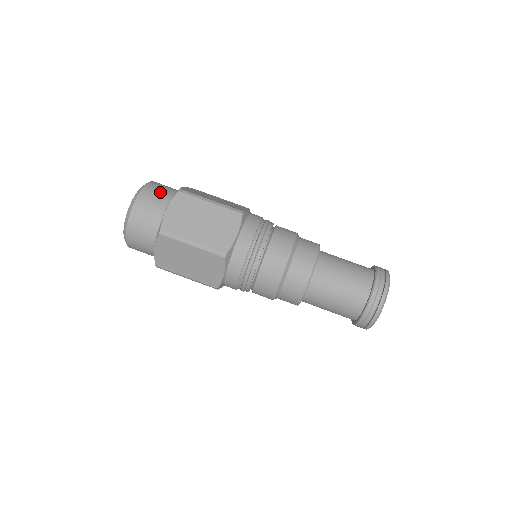
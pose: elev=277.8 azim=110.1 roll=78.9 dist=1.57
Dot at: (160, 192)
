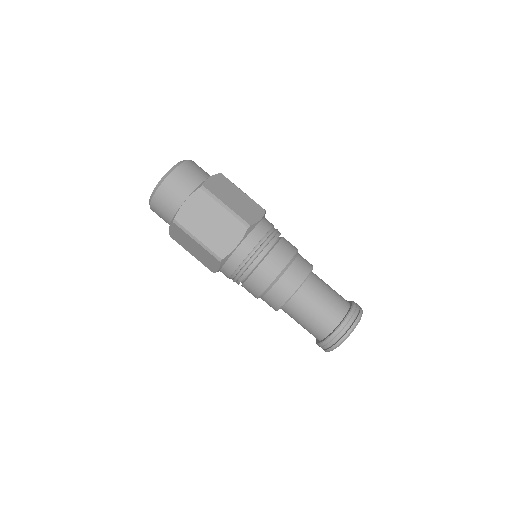
Dot at: (186, 180)
